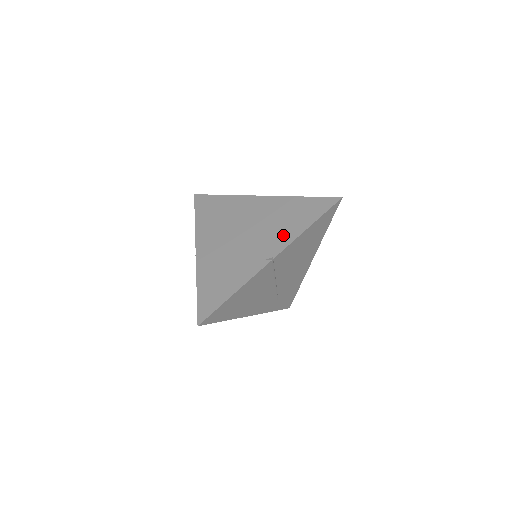
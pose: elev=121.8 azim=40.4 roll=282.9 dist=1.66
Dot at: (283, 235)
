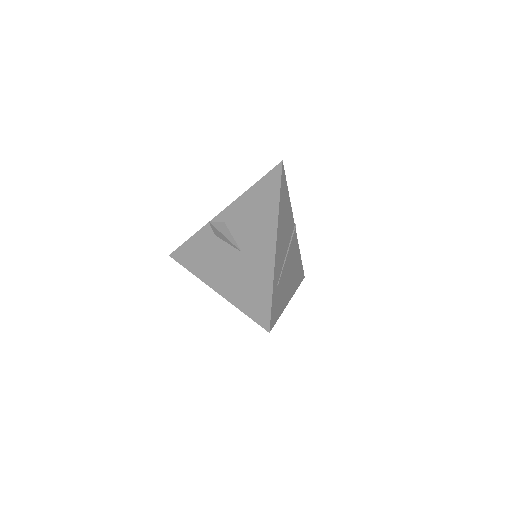
Dot at: occluded
